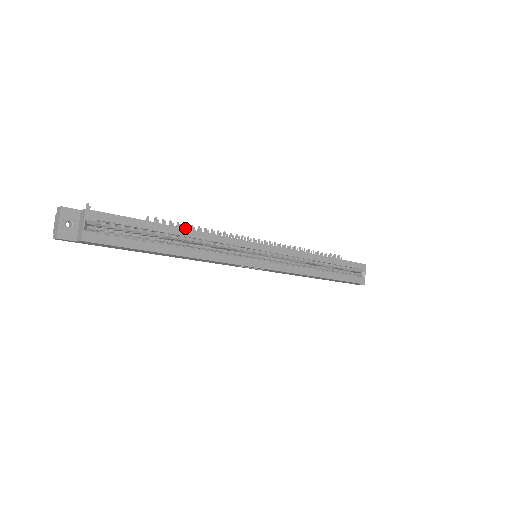
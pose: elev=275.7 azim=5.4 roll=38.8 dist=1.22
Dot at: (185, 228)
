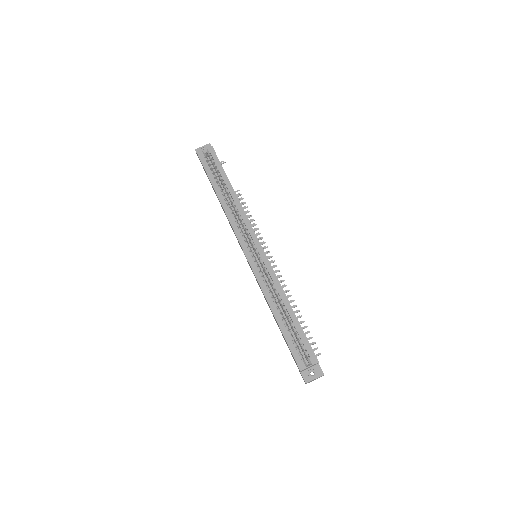
Dot at: occluded
